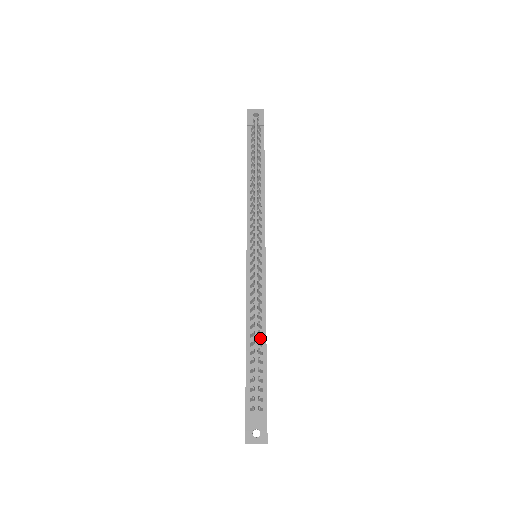
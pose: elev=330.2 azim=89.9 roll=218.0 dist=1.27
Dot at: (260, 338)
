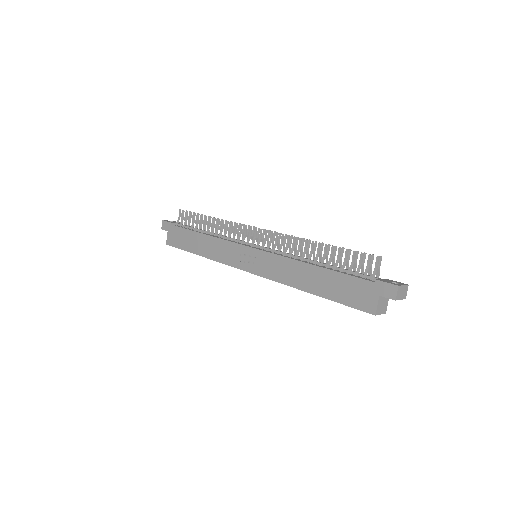
Dot at: occluded
